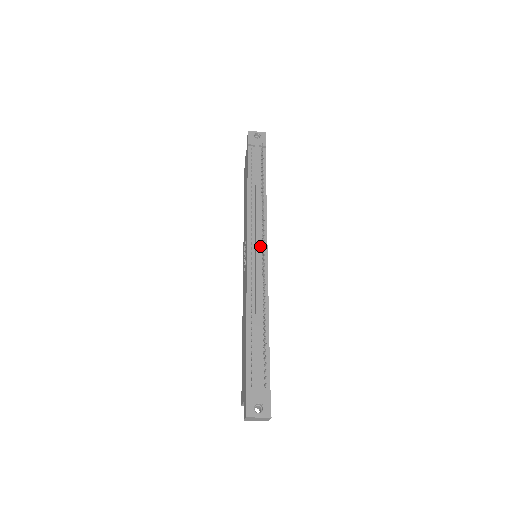
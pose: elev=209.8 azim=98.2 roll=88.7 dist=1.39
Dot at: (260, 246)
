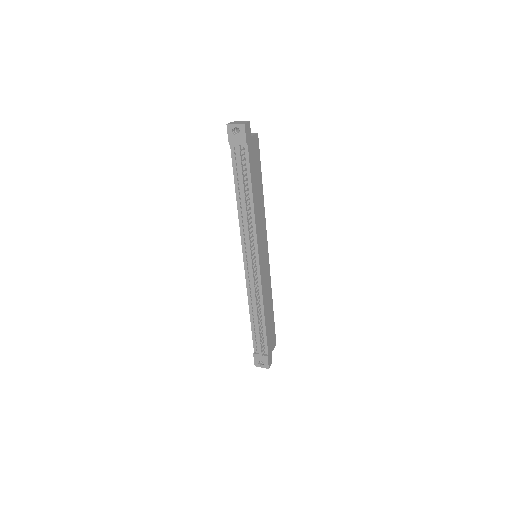
Dot at: occluded
